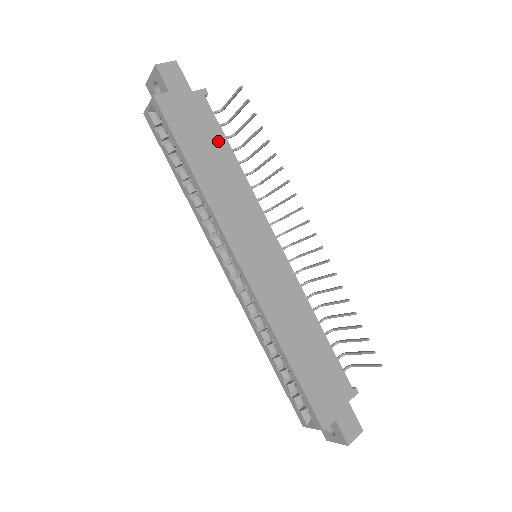
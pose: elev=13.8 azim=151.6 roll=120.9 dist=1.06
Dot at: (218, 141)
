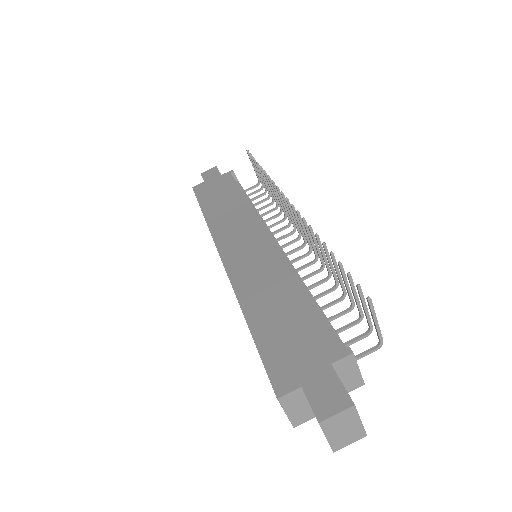
Dot at: (232, 191)
